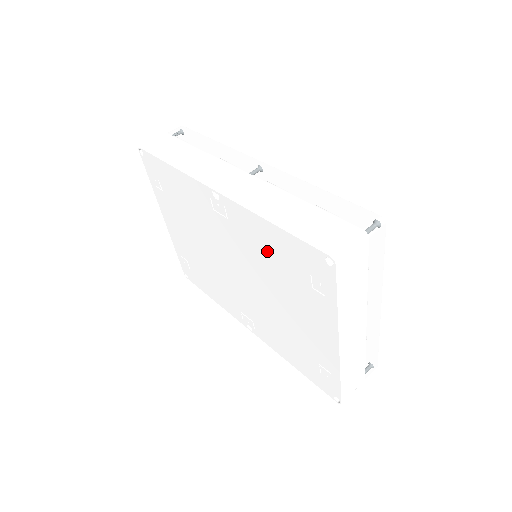
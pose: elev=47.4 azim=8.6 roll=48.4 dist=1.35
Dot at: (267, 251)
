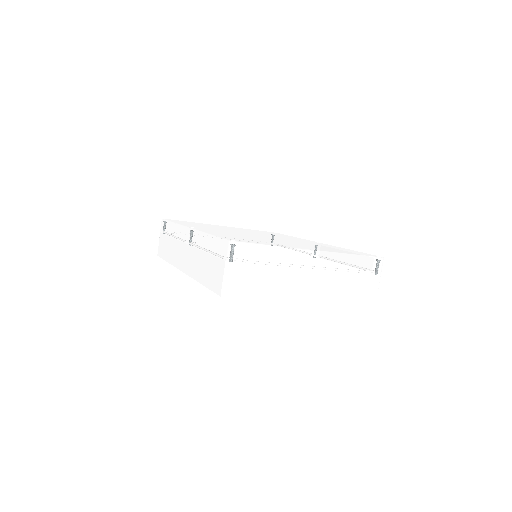
Dot at: occluded
